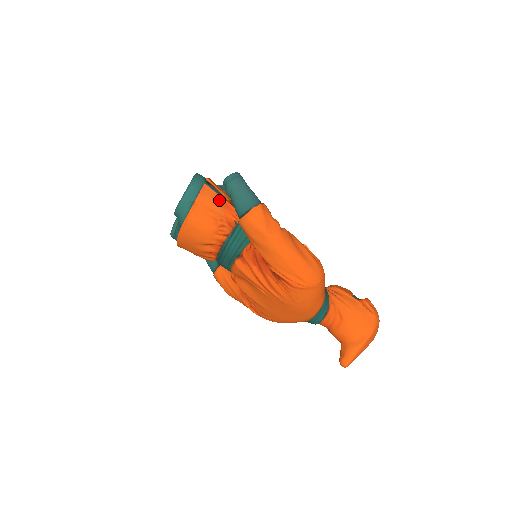
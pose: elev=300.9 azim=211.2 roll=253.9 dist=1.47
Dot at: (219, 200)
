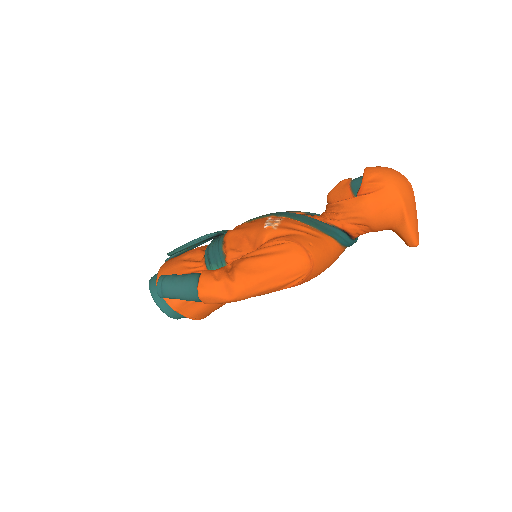
Dot at: occluded
